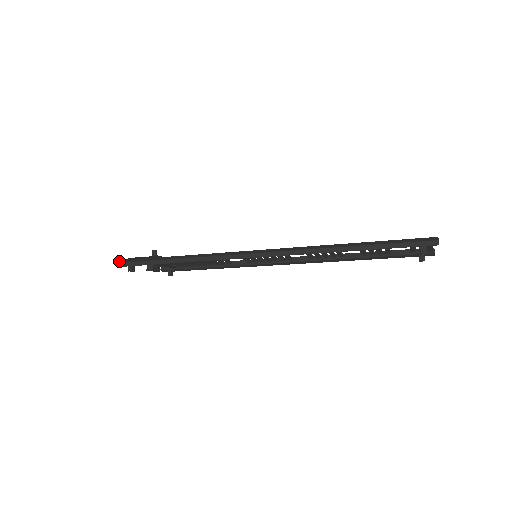
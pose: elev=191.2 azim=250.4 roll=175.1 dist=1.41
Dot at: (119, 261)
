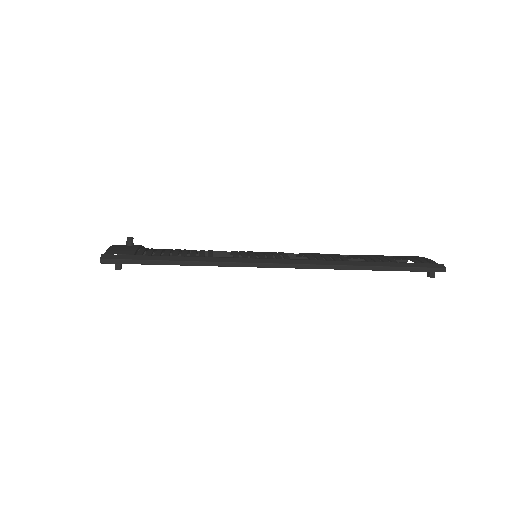
Dot at: (101, 256)
